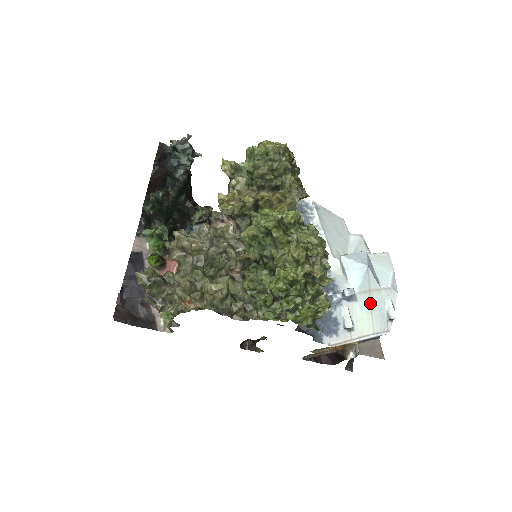
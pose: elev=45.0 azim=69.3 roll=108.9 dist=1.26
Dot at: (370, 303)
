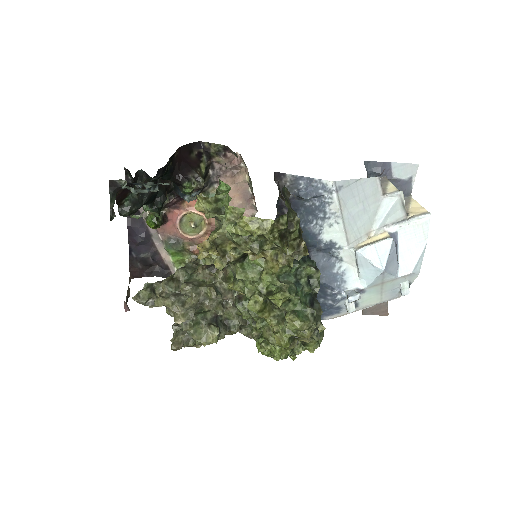
Dot at: (381, 289)
